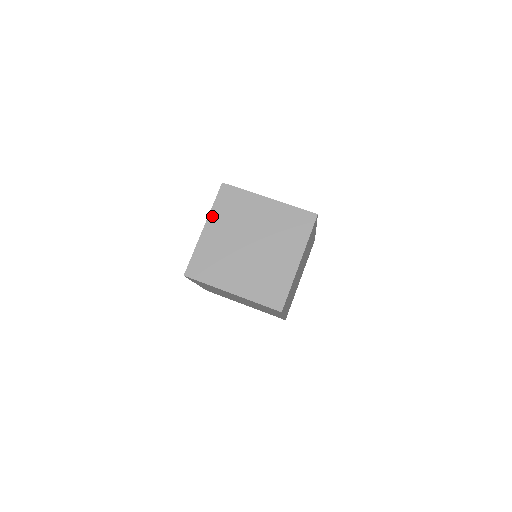
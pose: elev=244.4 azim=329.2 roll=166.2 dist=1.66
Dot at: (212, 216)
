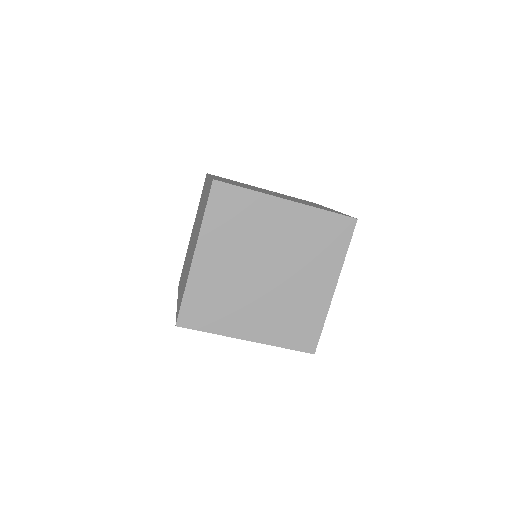
Dot at: (204, 235)
